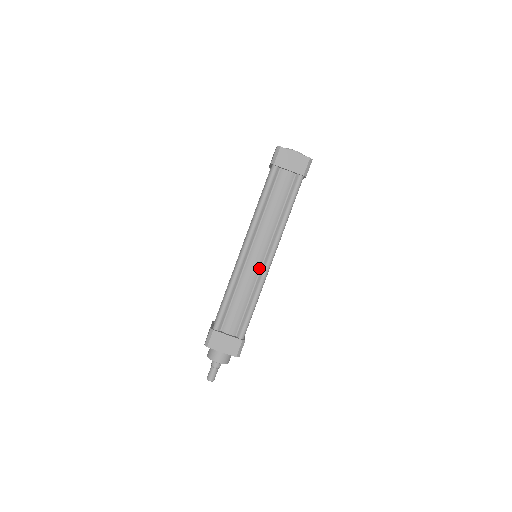
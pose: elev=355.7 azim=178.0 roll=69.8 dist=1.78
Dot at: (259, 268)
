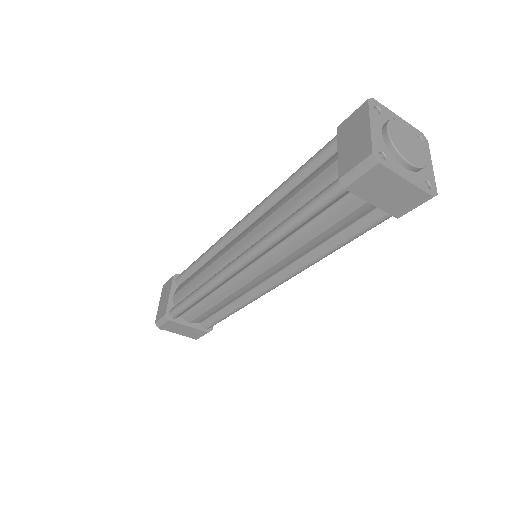
Dot at: (254, 286)
